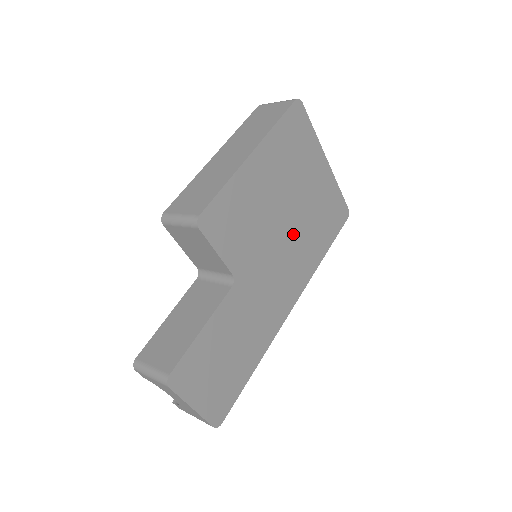
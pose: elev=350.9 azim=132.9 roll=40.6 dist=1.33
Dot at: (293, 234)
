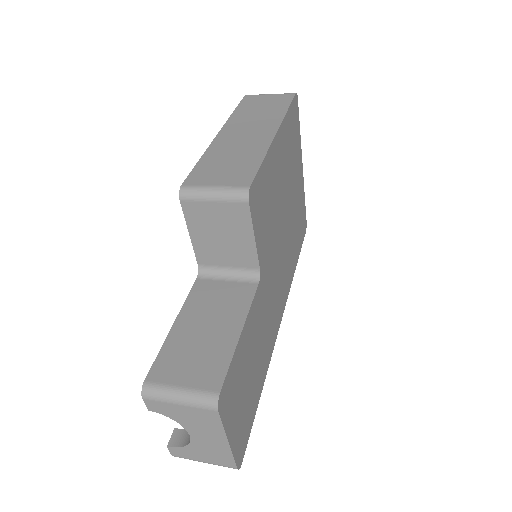
Dot at: (286, 236)
